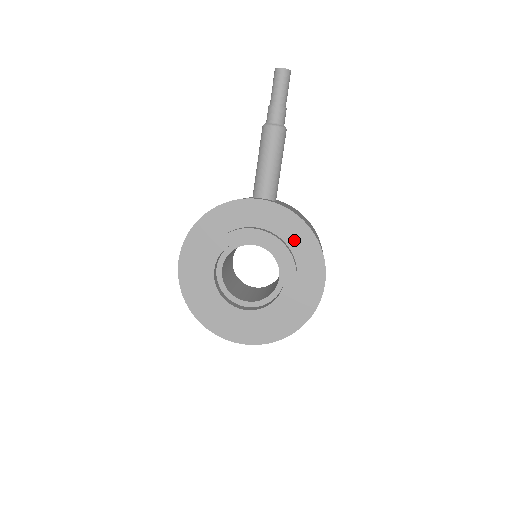
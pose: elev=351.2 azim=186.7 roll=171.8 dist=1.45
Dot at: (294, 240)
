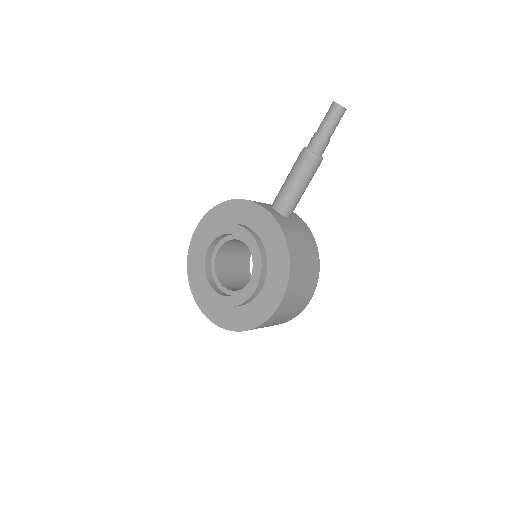
Dot at: (273, 254)
